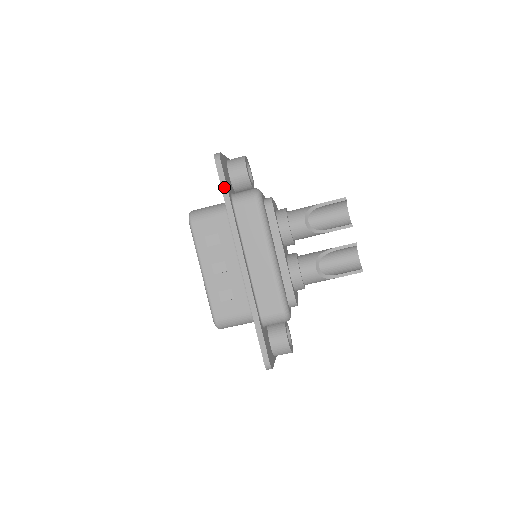
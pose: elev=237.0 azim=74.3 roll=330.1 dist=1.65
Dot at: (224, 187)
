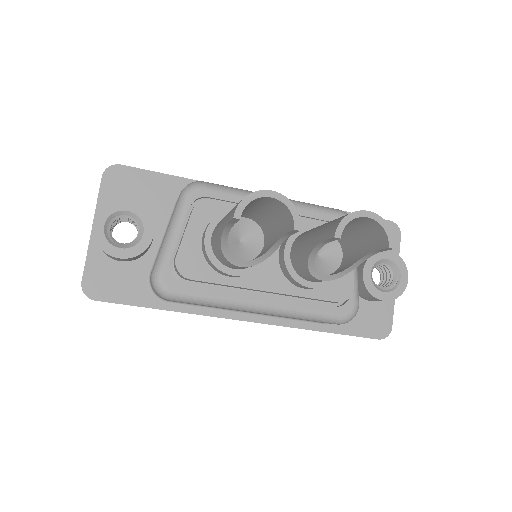
Dot at: occluded
